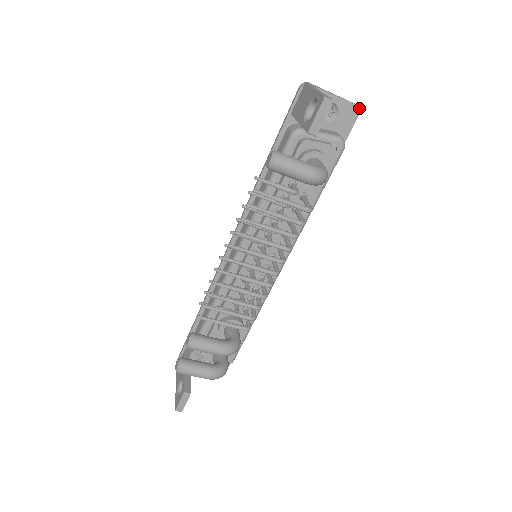
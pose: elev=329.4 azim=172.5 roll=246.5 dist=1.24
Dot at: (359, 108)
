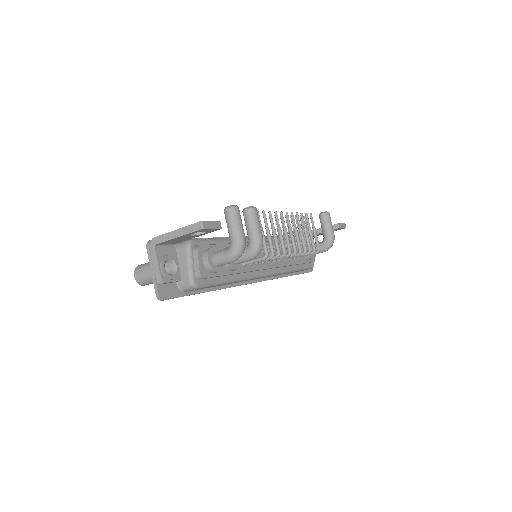
Dot at: occluded
